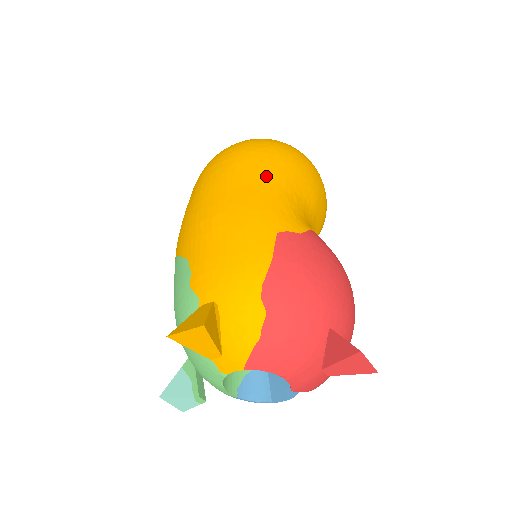
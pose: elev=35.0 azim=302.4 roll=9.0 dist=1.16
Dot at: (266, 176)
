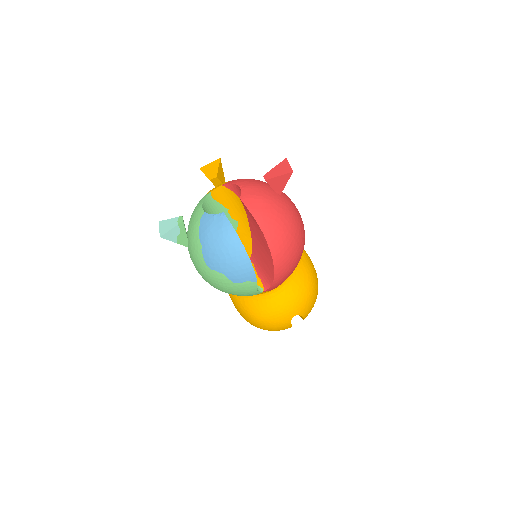
Dot at: occluded
